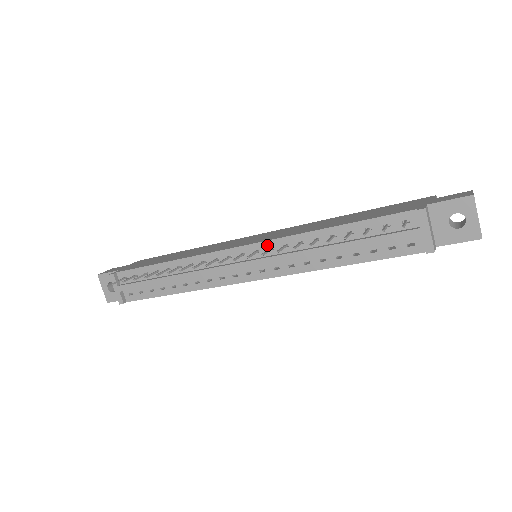
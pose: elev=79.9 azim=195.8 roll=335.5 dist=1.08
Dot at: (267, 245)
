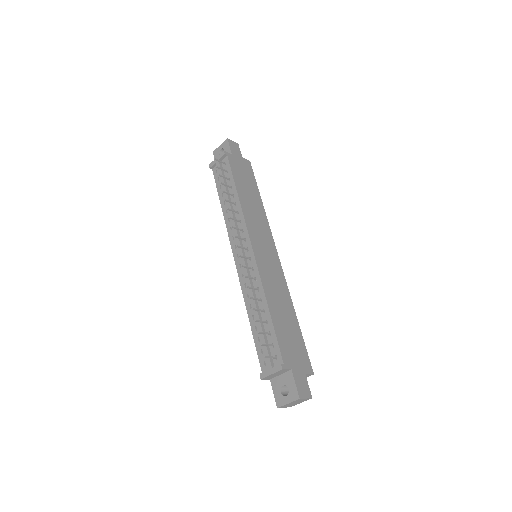
Dot at: (254, 265)
